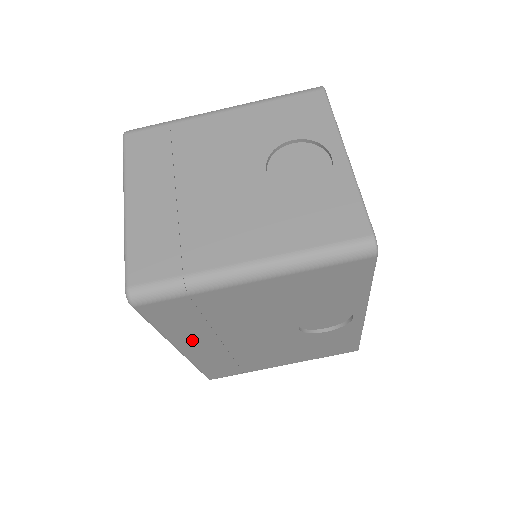
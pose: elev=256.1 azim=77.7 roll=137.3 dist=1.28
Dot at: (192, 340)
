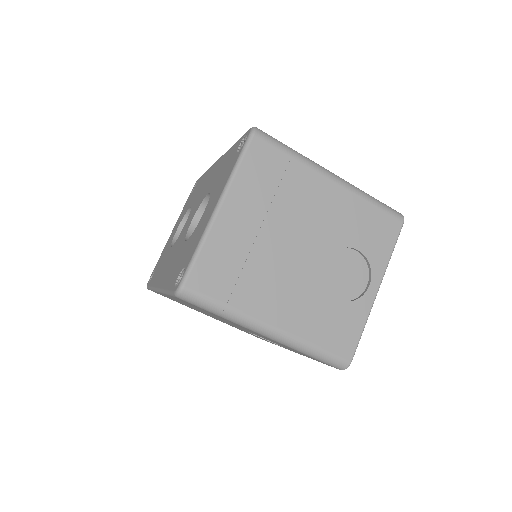
Dot at: occluded
